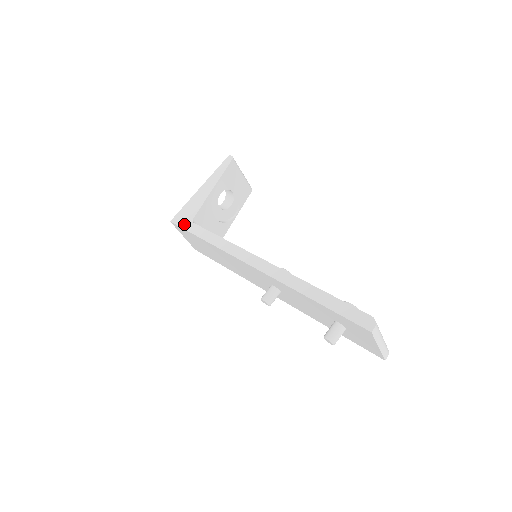
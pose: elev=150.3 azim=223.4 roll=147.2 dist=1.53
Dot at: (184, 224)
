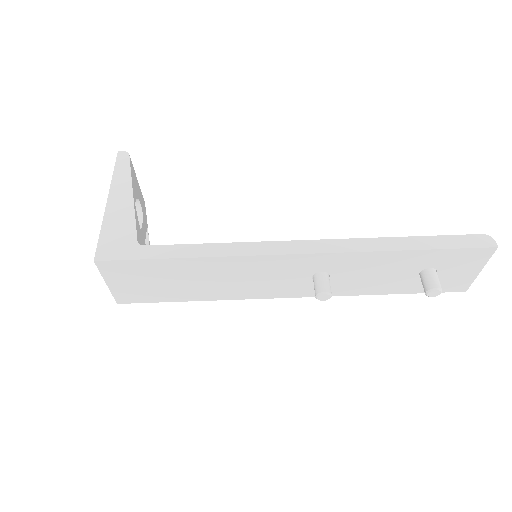
Dot at: (128, 253)
